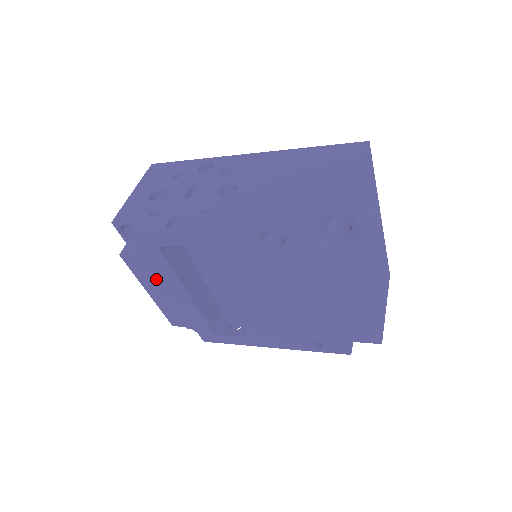
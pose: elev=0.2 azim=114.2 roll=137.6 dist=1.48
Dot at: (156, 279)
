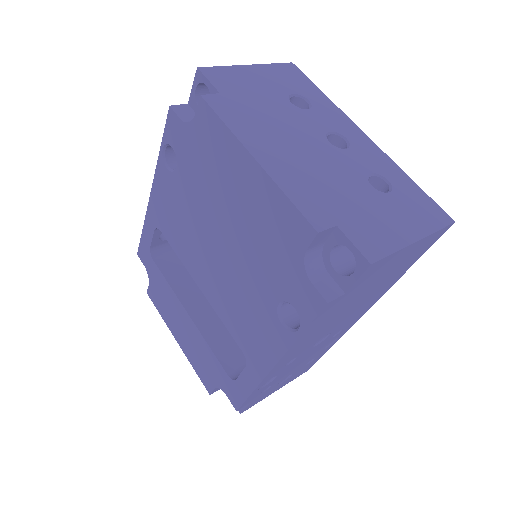
Dot at: (169, 308)
